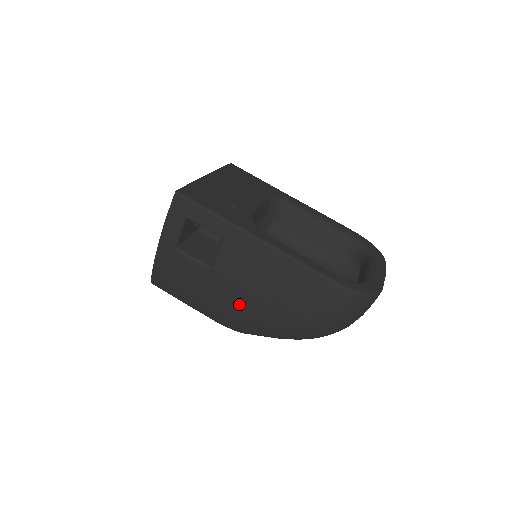
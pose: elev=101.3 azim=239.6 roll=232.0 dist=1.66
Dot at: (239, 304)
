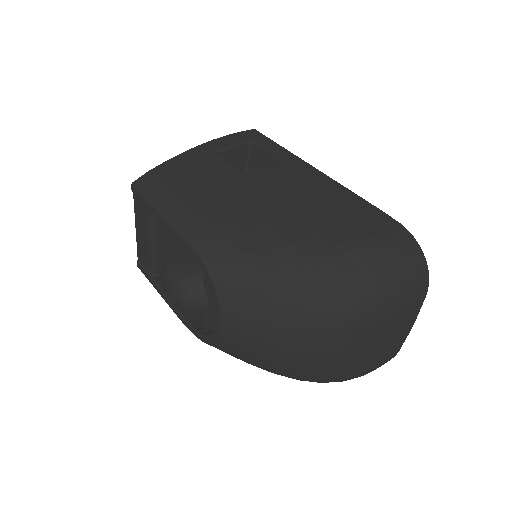
Dot at: (252, 209)
